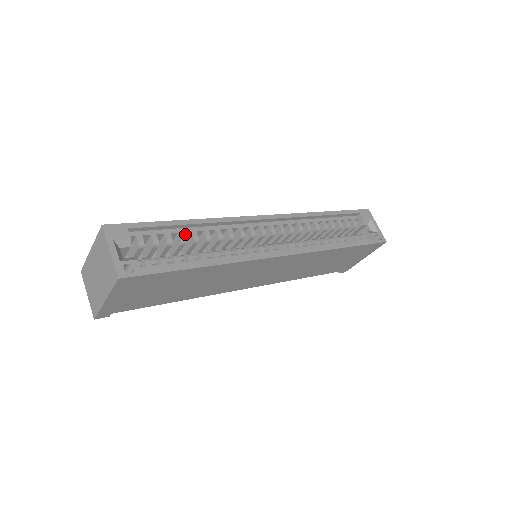
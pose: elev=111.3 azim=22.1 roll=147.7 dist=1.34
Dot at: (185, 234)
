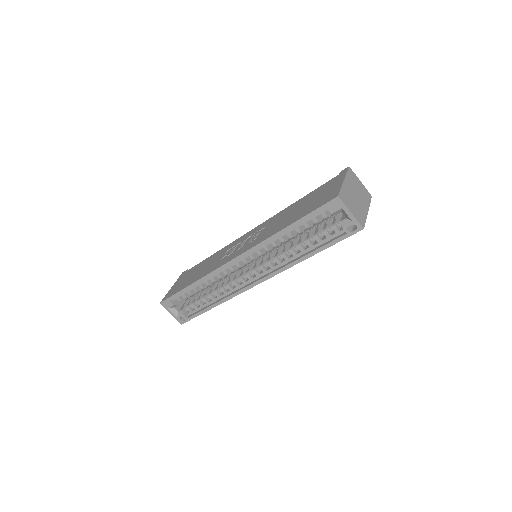
Dot at: (197, 285)
